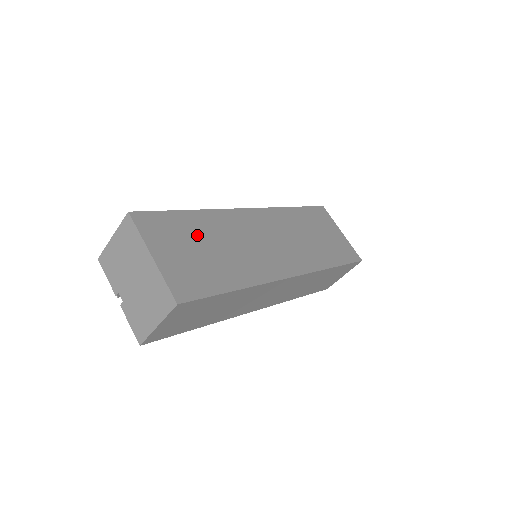
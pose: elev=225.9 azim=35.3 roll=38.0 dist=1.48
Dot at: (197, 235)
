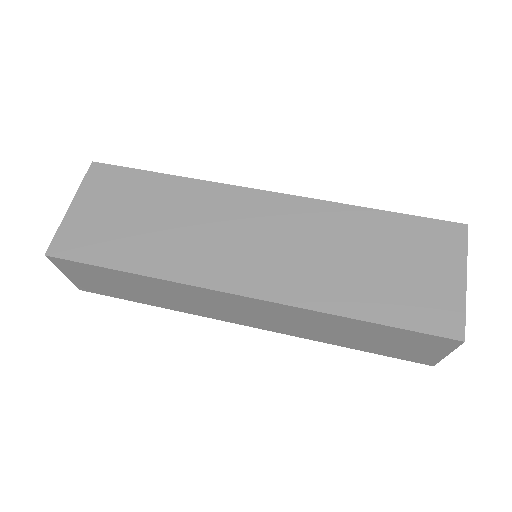
Dot at: (145, 201)
